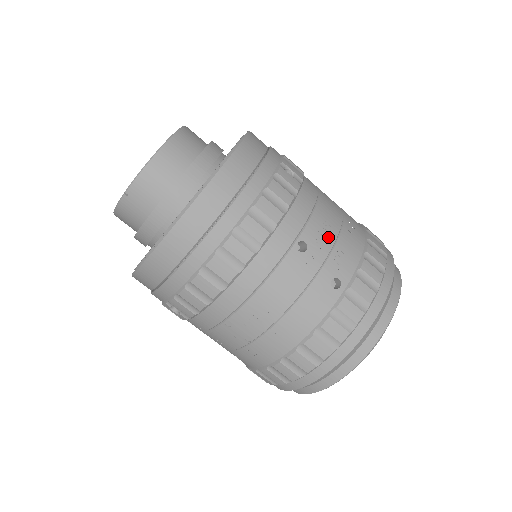
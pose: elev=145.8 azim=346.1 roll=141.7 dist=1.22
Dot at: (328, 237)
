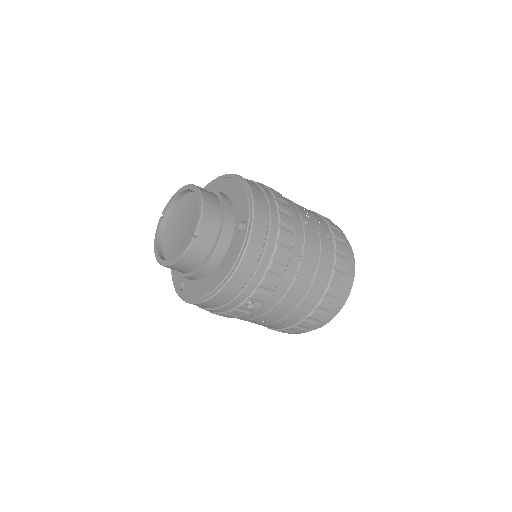
Dot at: (309, 214)
